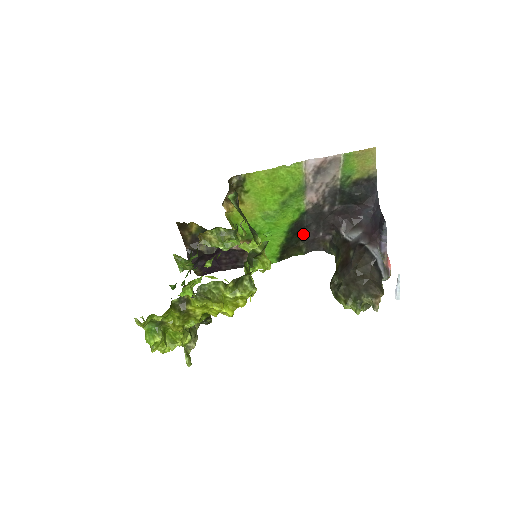
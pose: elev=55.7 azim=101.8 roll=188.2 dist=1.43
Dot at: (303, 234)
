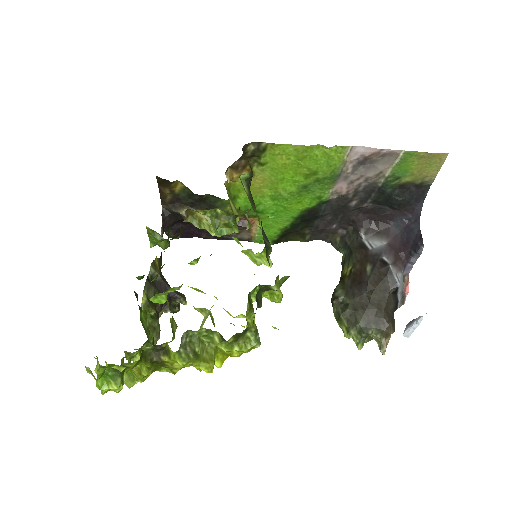
Dot at: (313, 222)
